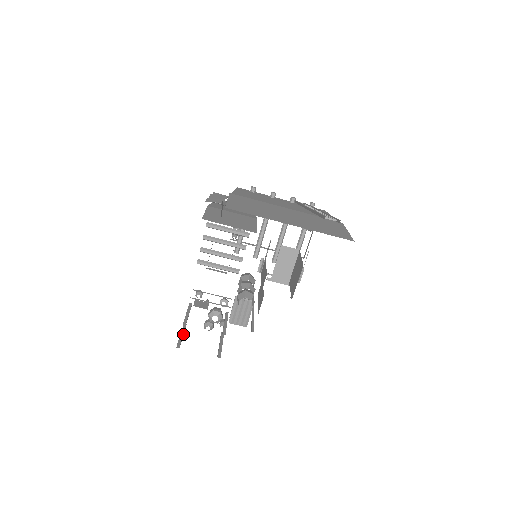
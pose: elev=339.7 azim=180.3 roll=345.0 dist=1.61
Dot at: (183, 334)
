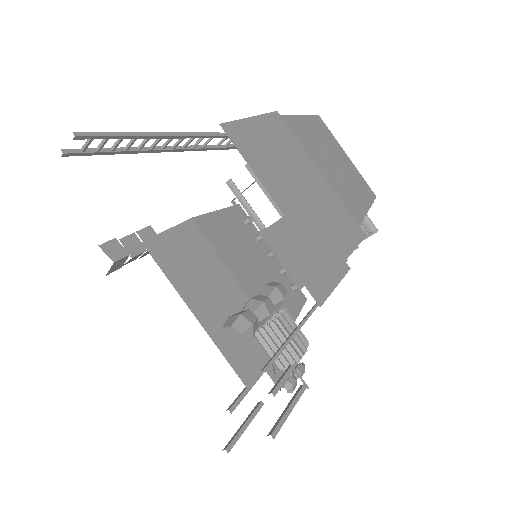
Dot at: (245, 421)
